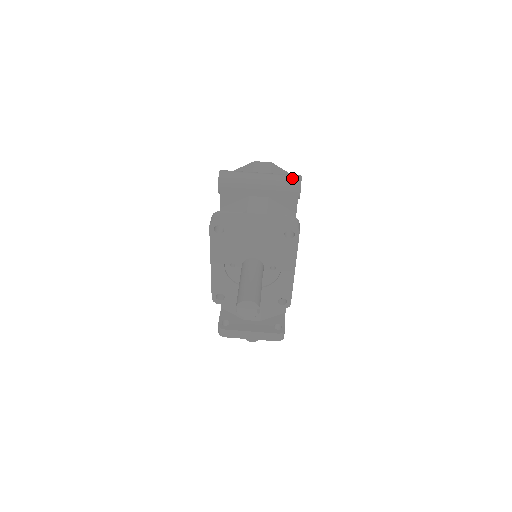
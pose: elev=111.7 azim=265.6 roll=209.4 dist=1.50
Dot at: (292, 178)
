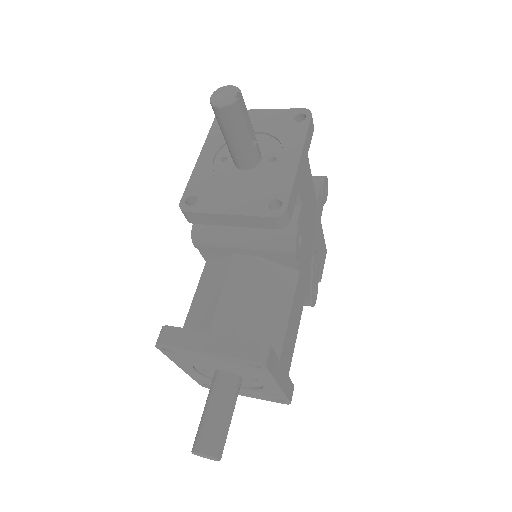
Dot at: occluded
